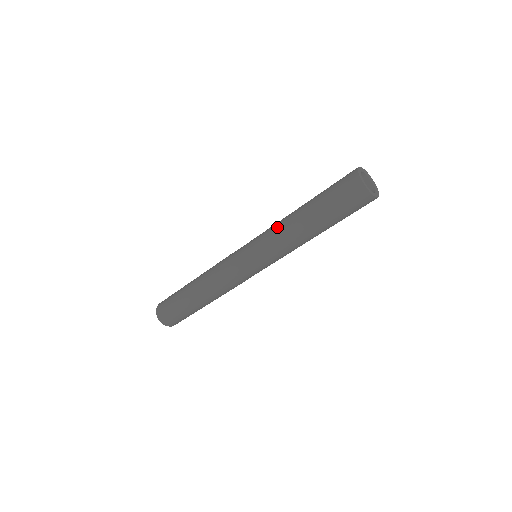
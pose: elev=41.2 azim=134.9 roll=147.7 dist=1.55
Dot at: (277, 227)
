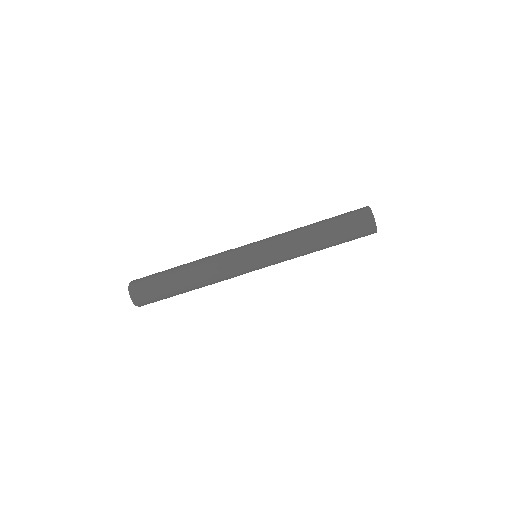
Dot at: (289, 231)
